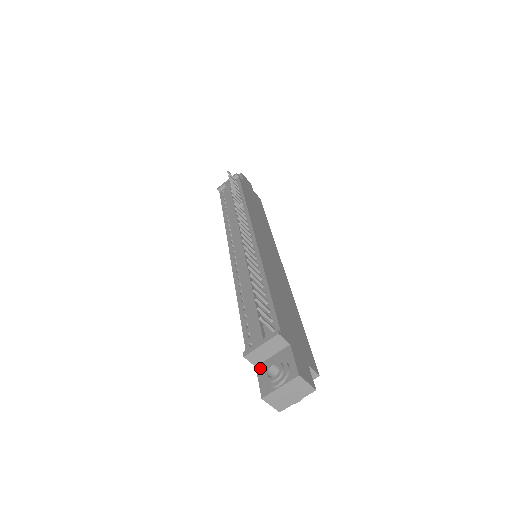
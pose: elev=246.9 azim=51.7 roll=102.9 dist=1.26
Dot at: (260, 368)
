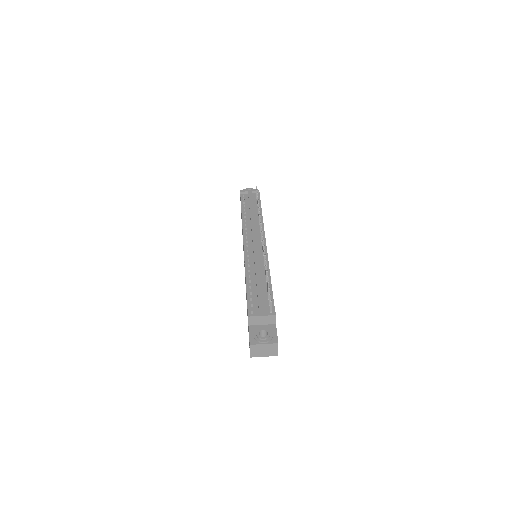
Dot at: (252, 328)
